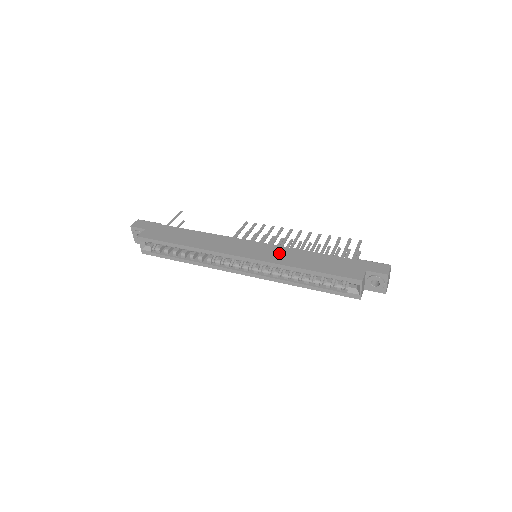
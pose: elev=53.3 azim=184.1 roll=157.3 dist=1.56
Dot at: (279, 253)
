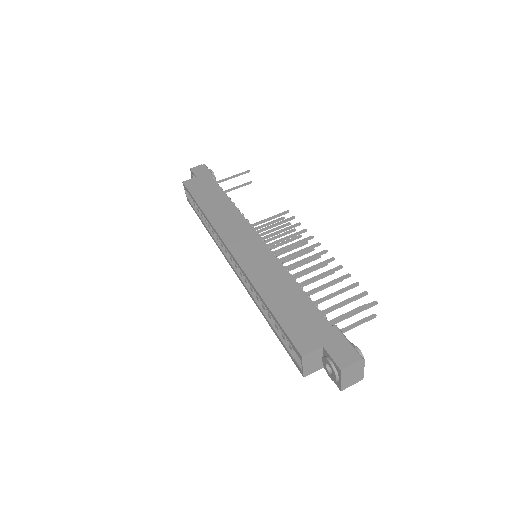
Dot at: (265, 266)
